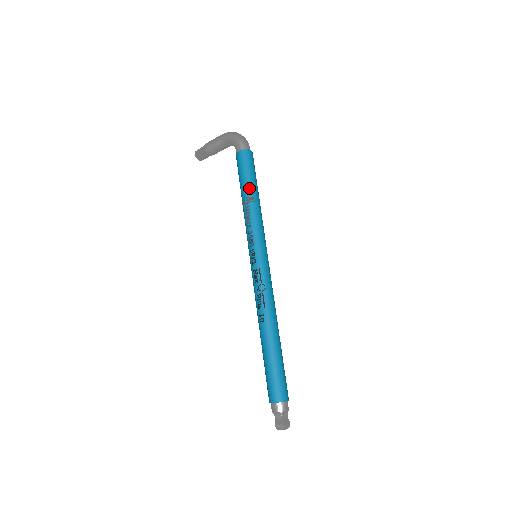
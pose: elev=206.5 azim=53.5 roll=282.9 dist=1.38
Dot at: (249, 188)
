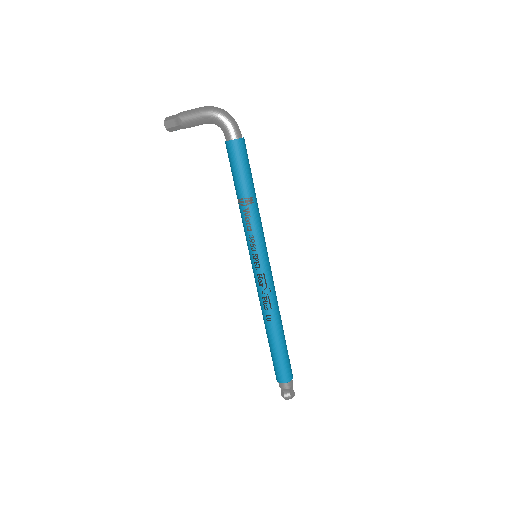
Dot at: (247, 188)
